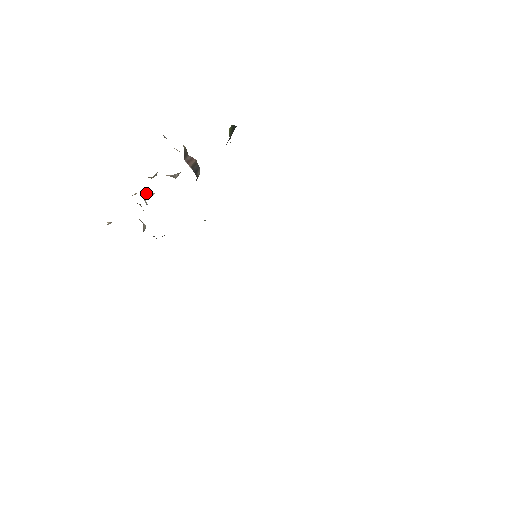
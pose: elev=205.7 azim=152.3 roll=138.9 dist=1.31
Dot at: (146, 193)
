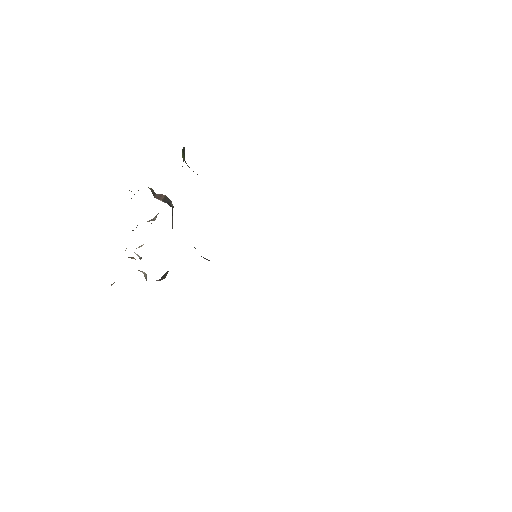
Dot at: (136, 248)
